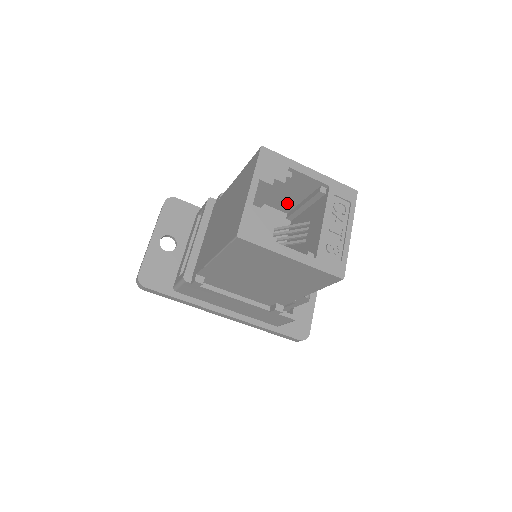
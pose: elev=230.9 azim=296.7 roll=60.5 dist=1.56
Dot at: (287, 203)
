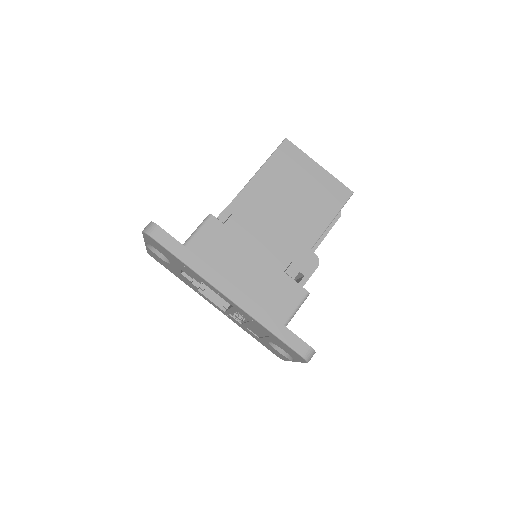
Dot at: occluded
